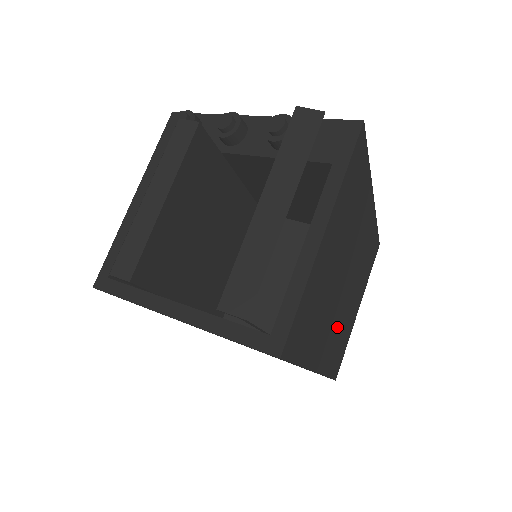
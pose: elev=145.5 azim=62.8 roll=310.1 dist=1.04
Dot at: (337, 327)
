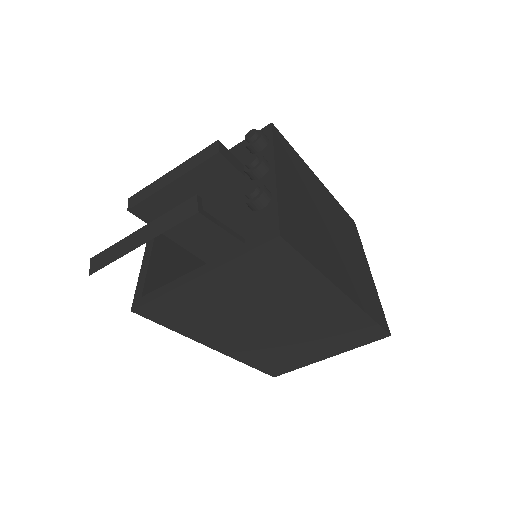
Dot at: (262, 344)
